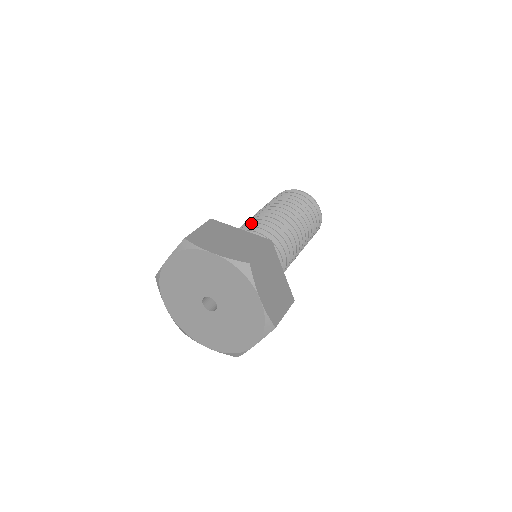
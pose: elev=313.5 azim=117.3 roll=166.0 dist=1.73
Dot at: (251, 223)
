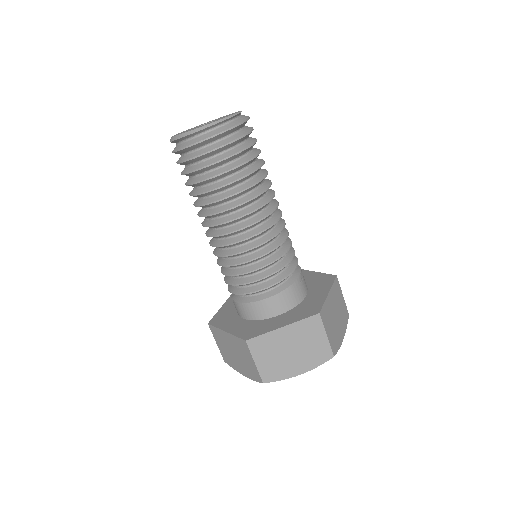
Dot at: occluded
